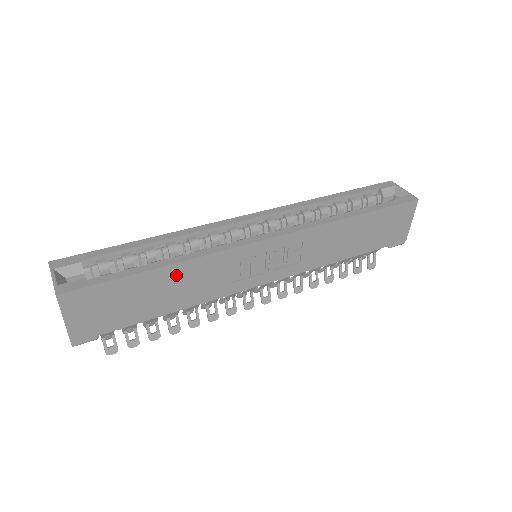
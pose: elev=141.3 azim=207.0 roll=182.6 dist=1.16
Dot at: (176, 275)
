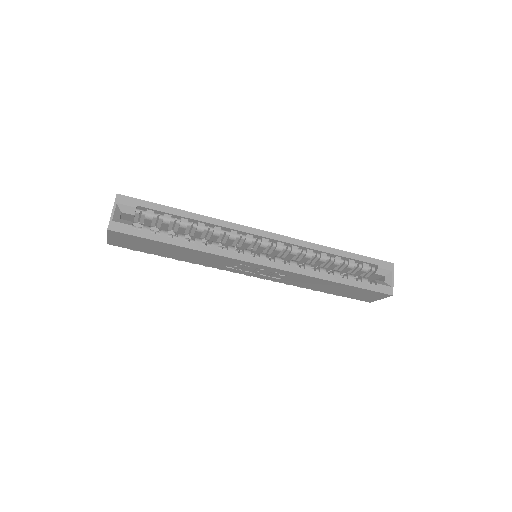
Dot at: (189, 252)
